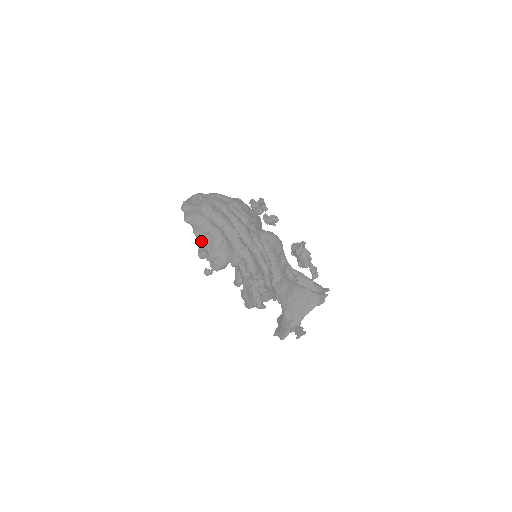
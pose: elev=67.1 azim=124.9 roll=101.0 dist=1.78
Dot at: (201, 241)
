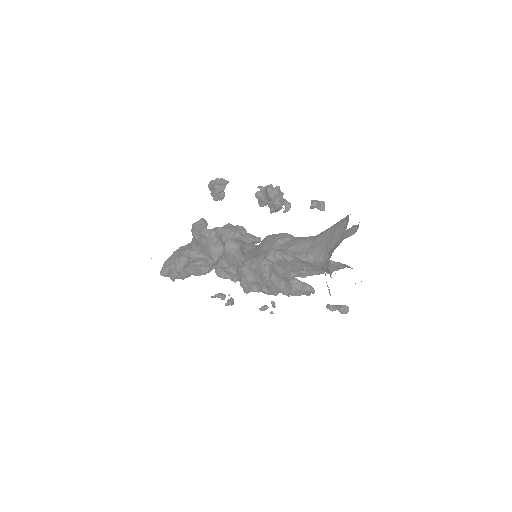
Dot at: occluded
